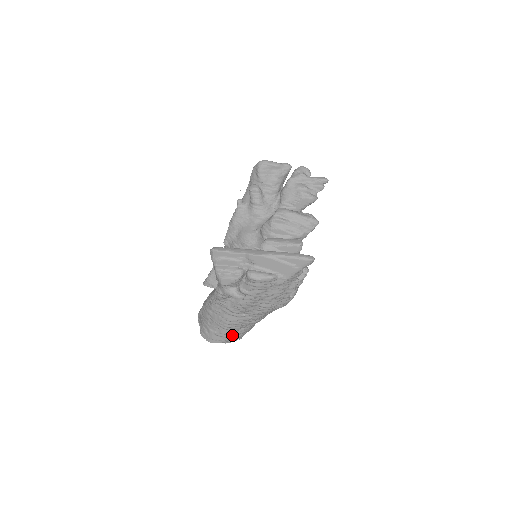
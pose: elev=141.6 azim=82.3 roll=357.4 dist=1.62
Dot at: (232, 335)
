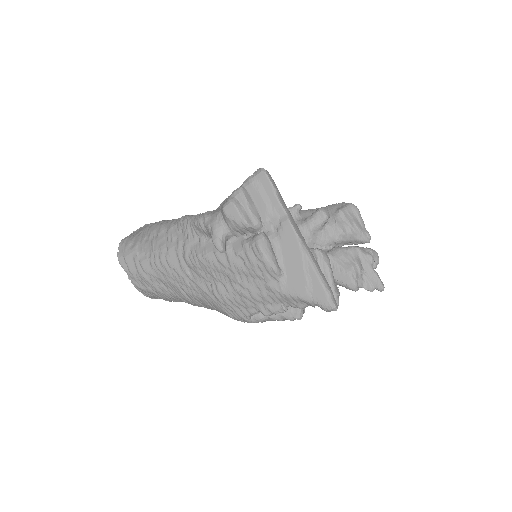
Dot at: (147, 278)
